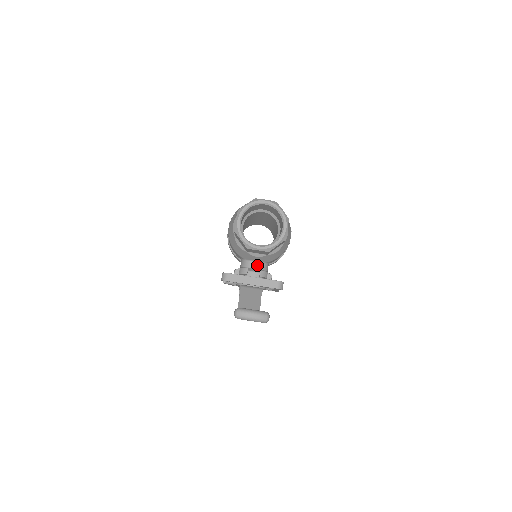
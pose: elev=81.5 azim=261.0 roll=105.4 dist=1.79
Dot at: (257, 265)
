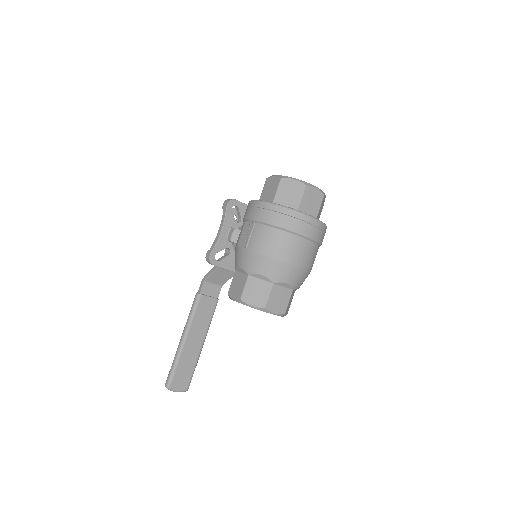
Dot at: occluded
